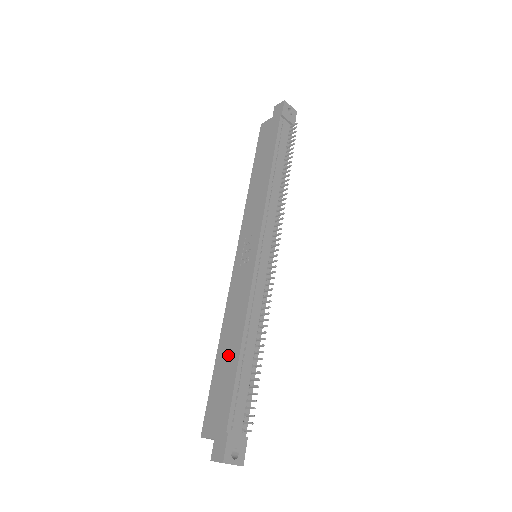
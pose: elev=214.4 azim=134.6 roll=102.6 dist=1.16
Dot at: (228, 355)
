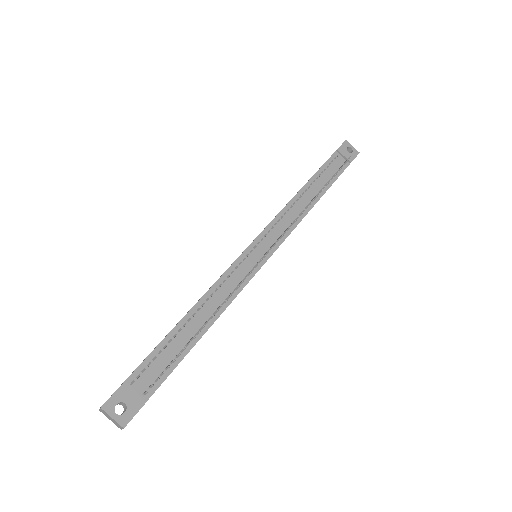
Dot at: occluded
